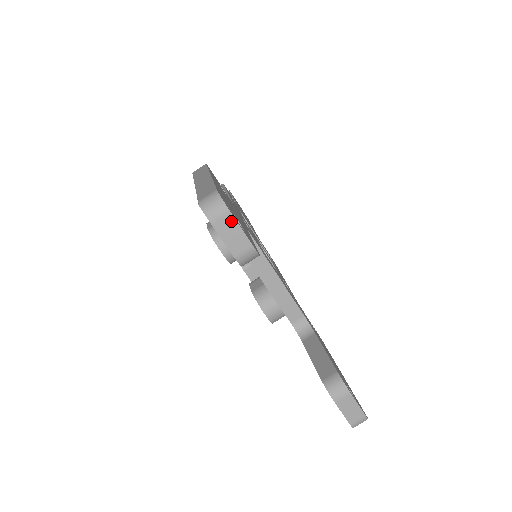
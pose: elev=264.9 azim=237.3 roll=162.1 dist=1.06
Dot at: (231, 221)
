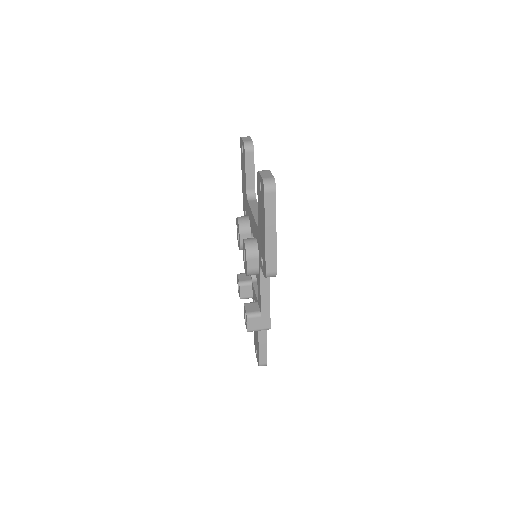
Dot at: (249, 137)
